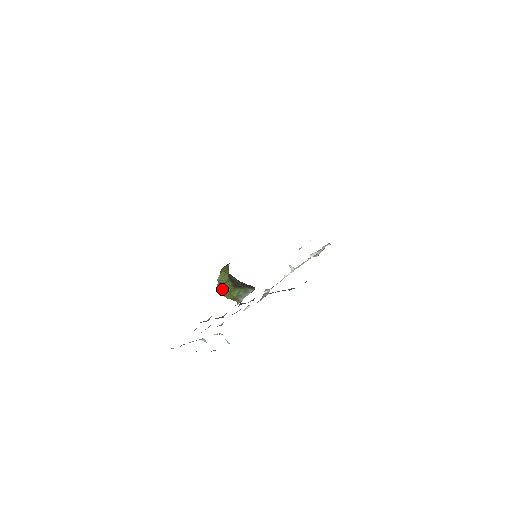
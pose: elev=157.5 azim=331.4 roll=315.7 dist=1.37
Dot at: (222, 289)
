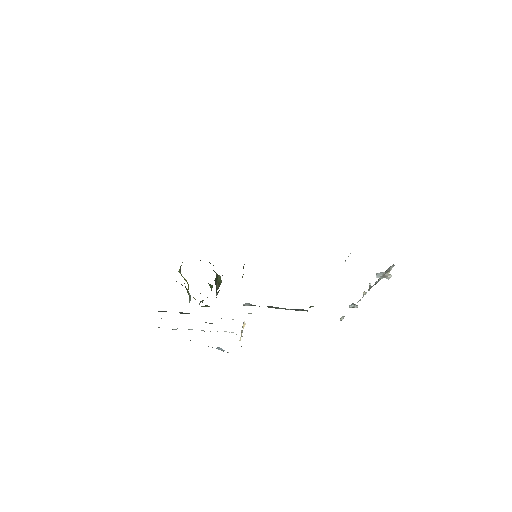
Dot at: (187, 283)
